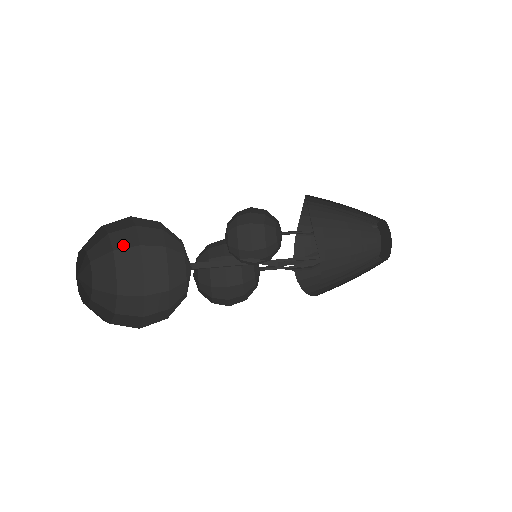
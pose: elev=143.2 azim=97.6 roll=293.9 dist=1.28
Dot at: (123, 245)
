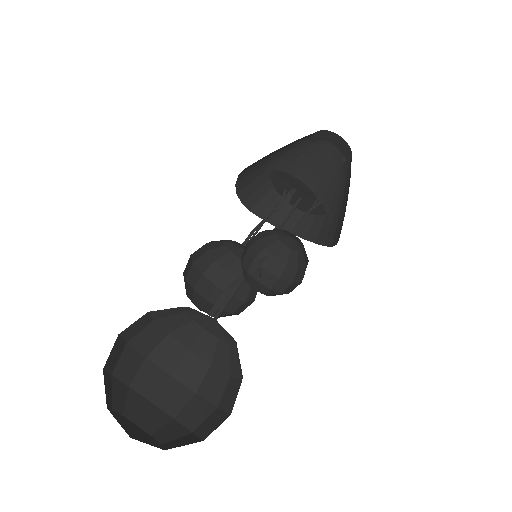
Dot at: occluded
